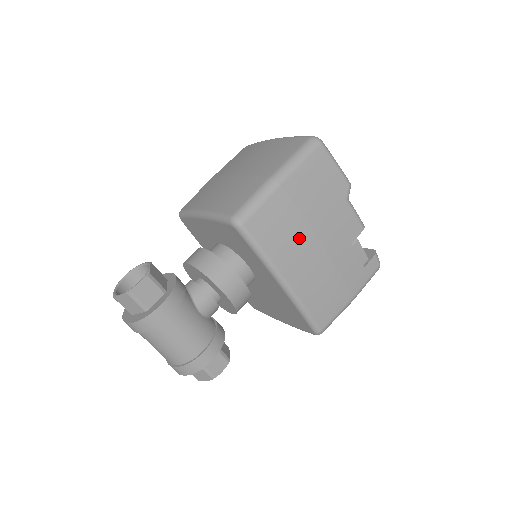
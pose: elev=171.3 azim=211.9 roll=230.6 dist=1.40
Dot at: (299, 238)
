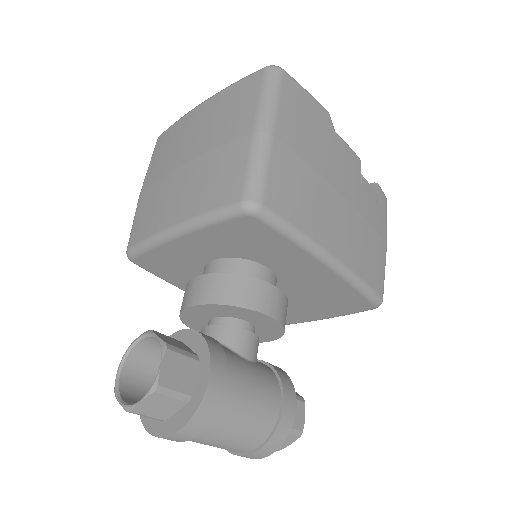
Dot at: (320, 196)
